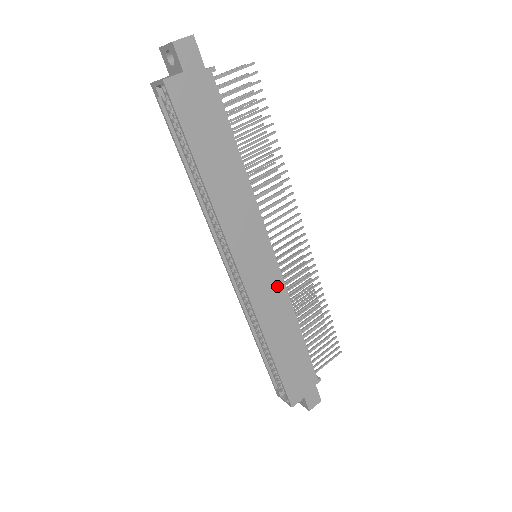
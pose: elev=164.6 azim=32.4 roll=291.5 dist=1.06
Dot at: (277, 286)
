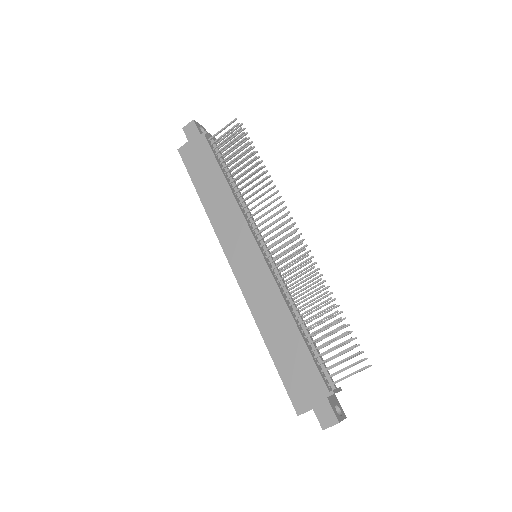
Dot at: (266, 278)
